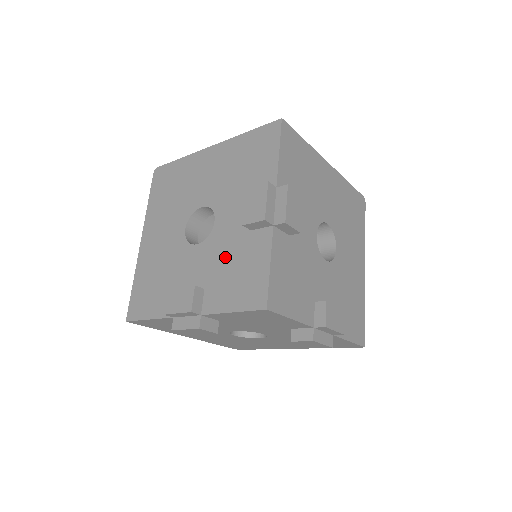
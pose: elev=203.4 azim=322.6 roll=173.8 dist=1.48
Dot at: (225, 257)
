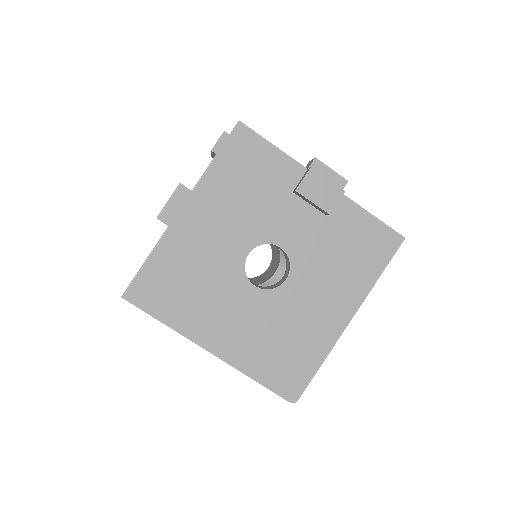
Dot at: occluded
